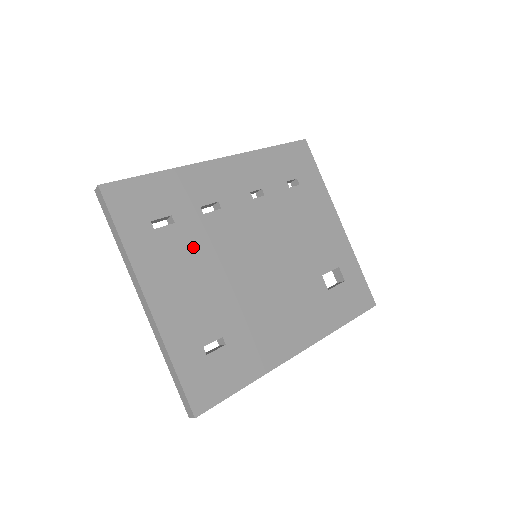
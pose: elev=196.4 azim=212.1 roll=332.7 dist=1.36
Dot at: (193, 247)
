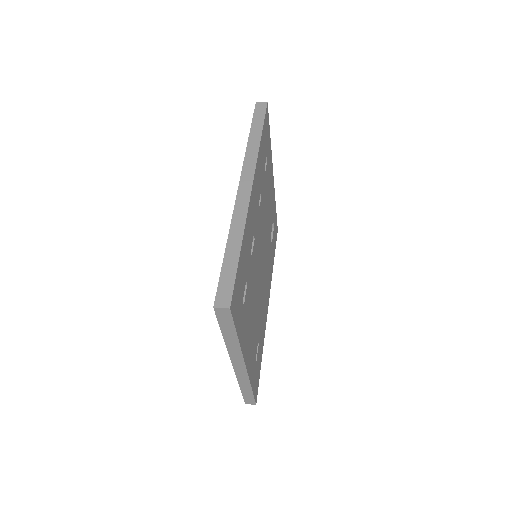
Dot at: (251, 293)
